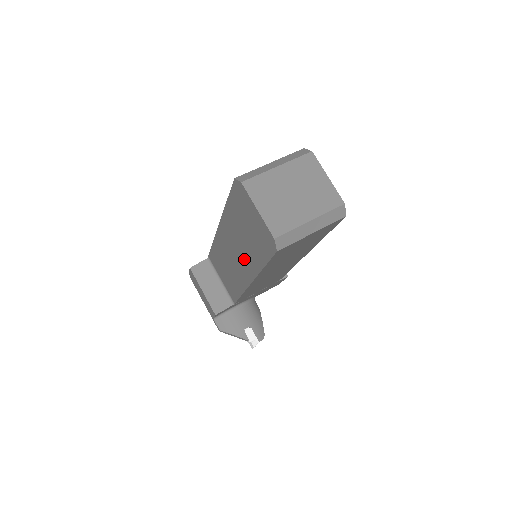
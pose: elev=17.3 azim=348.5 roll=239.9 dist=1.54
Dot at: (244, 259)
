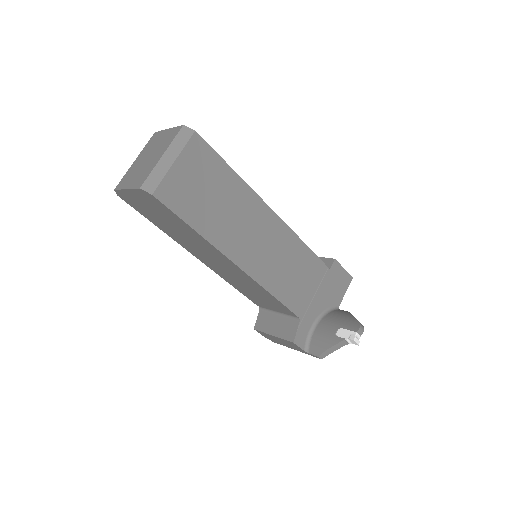
Dot at: (208, 251)
